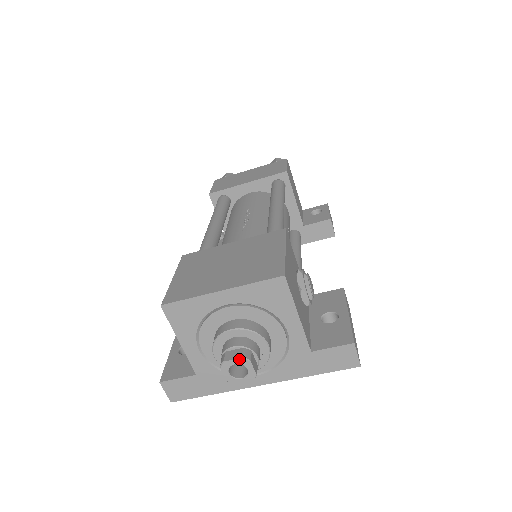
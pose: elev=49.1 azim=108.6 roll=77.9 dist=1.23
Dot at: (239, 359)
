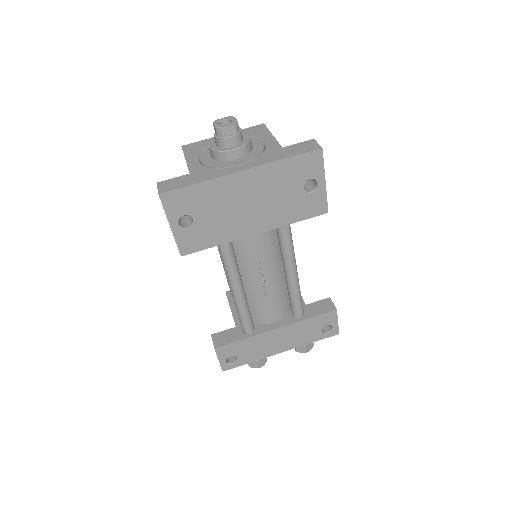
Dot at: (227, 117)
